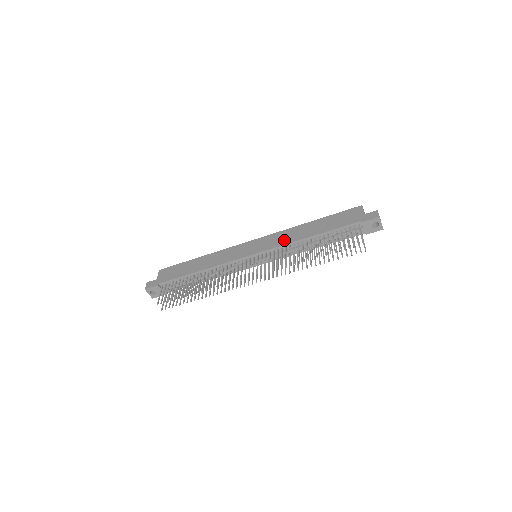
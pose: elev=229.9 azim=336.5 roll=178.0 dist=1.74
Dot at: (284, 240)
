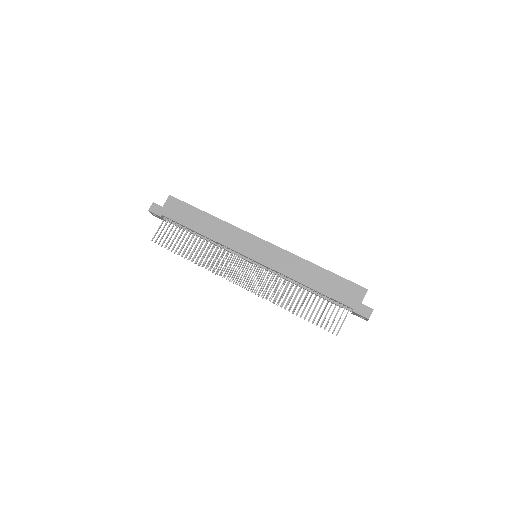
Dot at: (285, 268)
